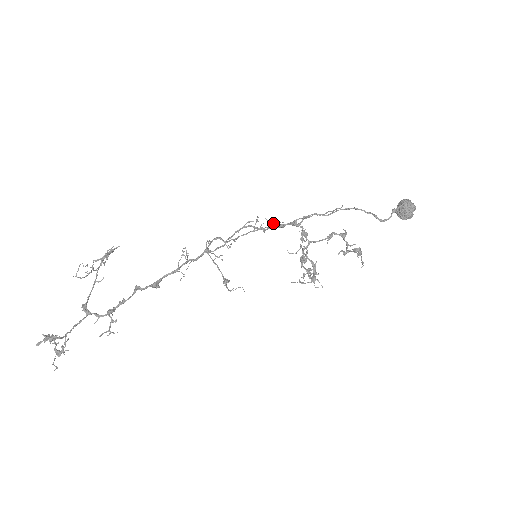
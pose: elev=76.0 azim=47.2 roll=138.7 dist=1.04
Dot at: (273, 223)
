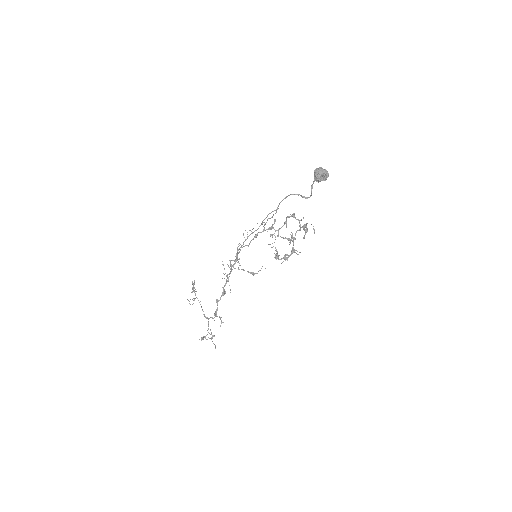
Dot at: (252, 229)
